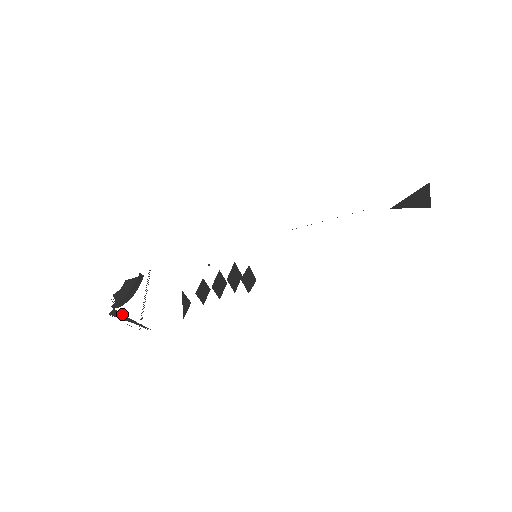
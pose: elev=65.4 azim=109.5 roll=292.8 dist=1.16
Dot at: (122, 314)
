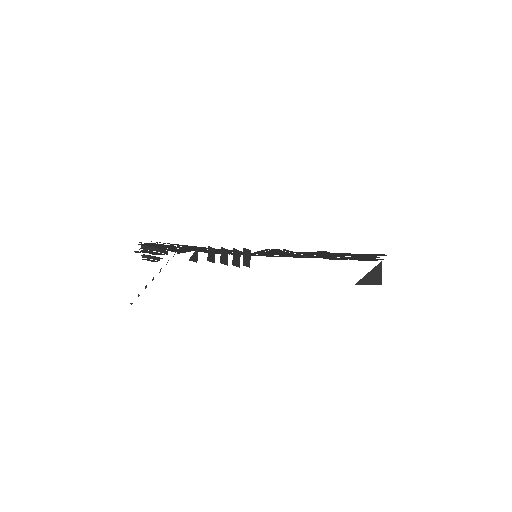
Dot at: (147, 247)
